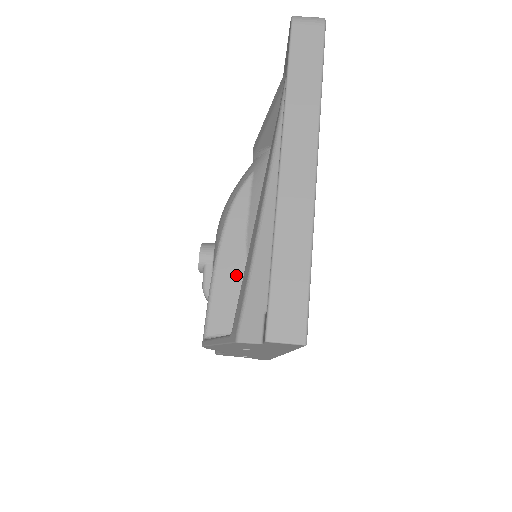
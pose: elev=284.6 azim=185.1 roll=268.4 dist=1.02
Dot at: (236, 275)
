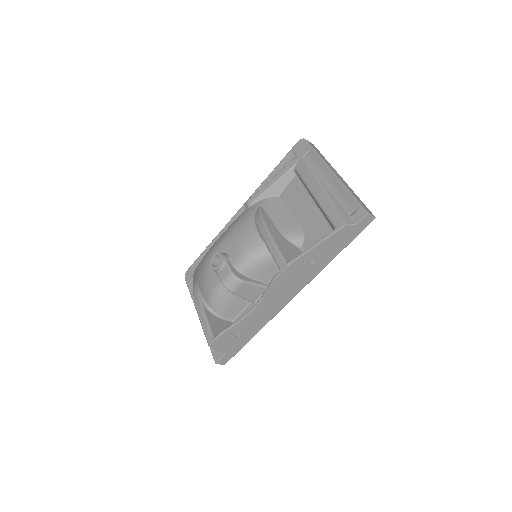
Dot at: (282, 241)
